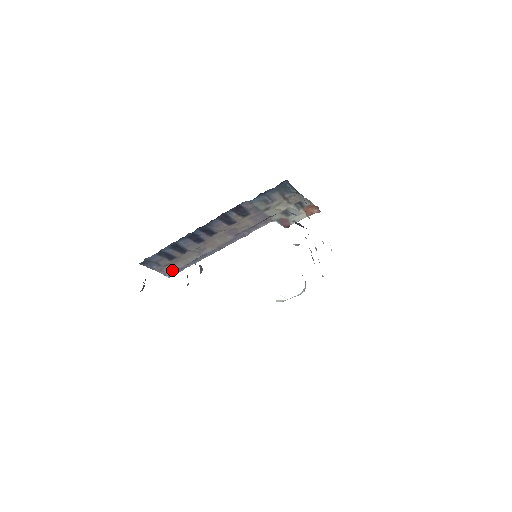
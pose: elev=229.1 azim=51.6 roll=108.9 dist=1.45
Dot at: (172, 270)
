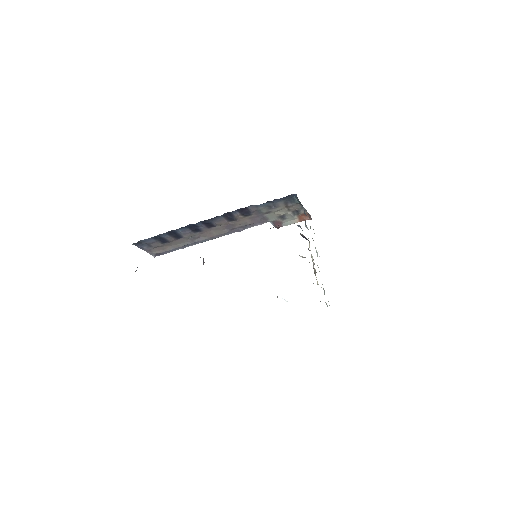
Dot at: (160, 251)
